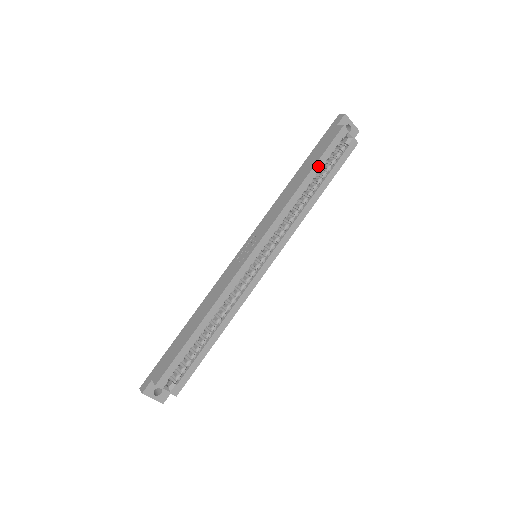
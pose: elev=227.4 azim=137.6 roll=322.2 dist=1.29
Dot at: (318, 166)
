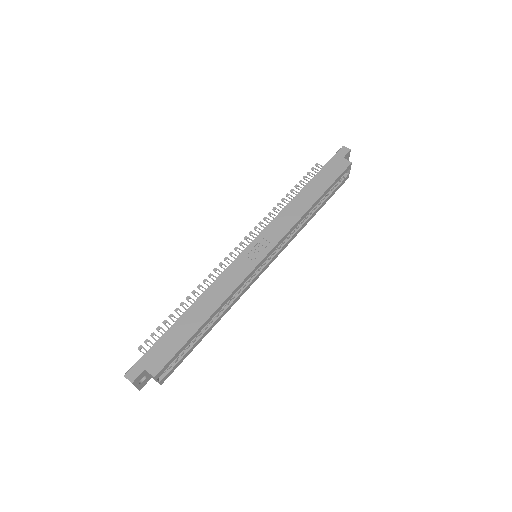
Dot at: (327, 191)
